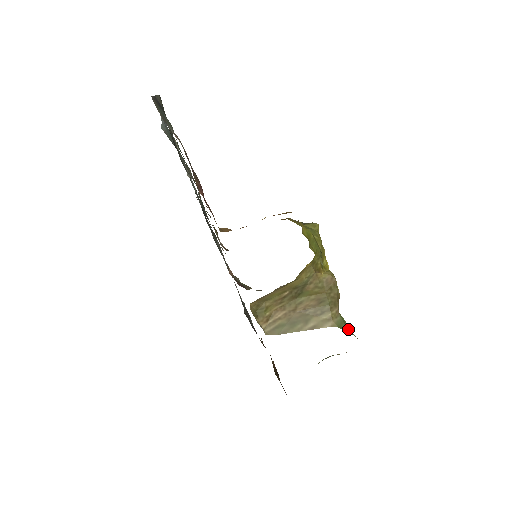
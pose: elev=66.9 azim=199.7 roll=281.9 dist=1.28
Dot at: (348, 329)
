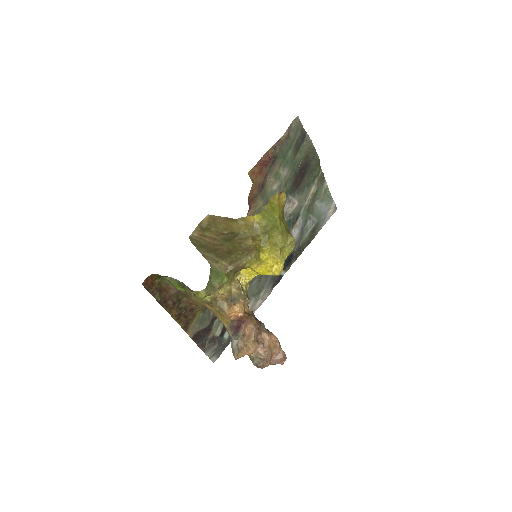
Dot at: (213, 280)
